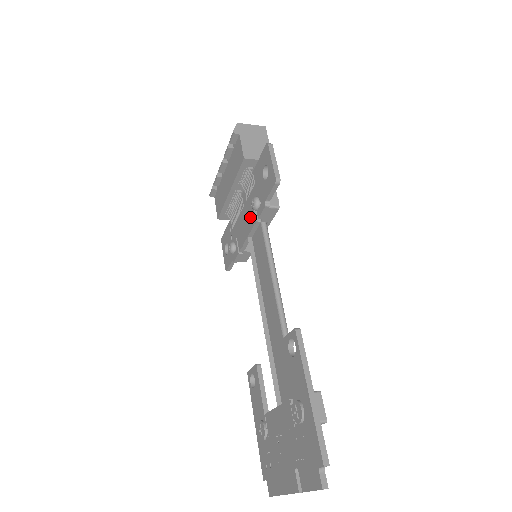
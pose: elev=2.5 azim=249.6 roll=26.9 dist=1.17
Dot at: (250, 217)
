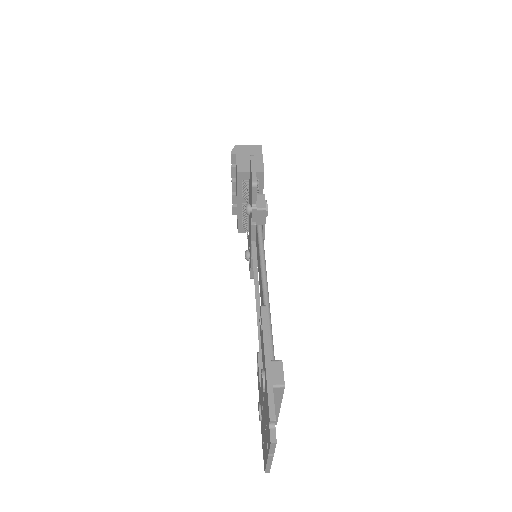
Dot at: (250, 223)
